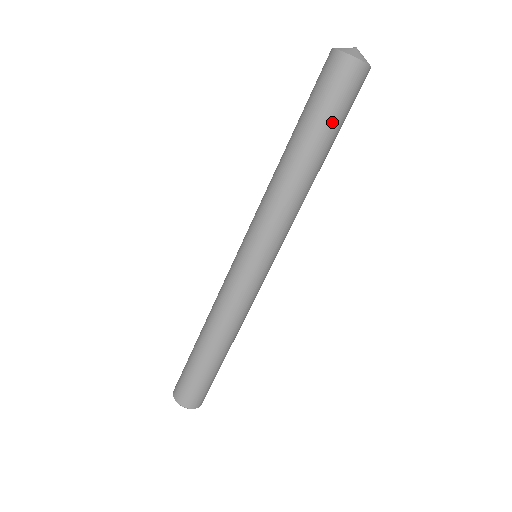
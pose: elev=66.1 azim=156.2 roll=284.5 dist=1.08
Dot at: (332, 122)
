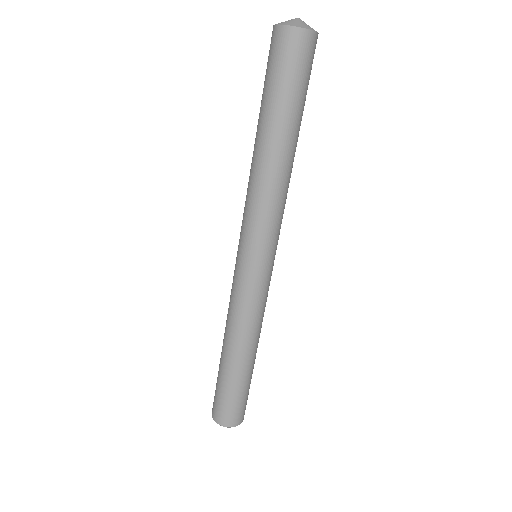
Dot at: (289, 98)
